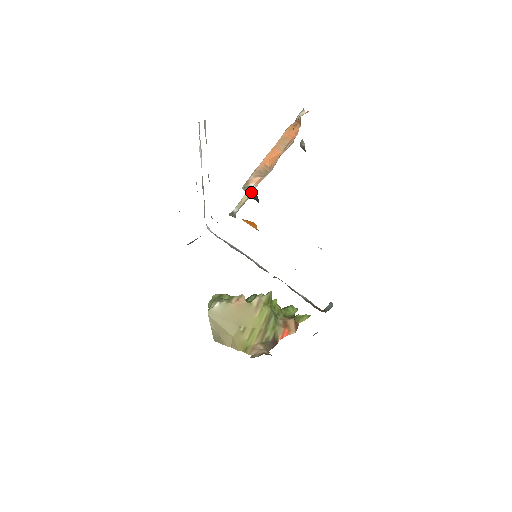
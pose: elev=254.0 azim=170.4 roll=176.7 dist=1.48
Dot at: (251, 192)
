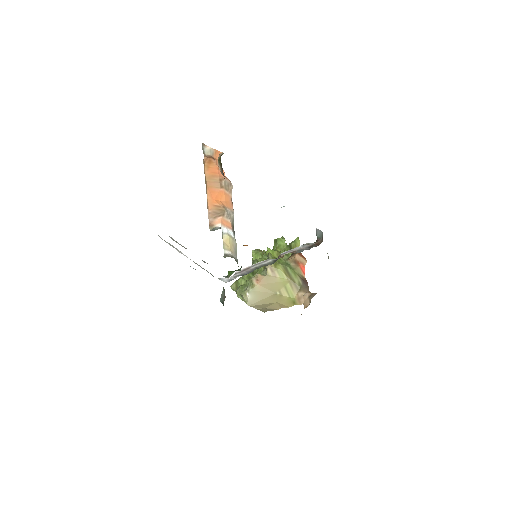
Dot at: (230, 236)
